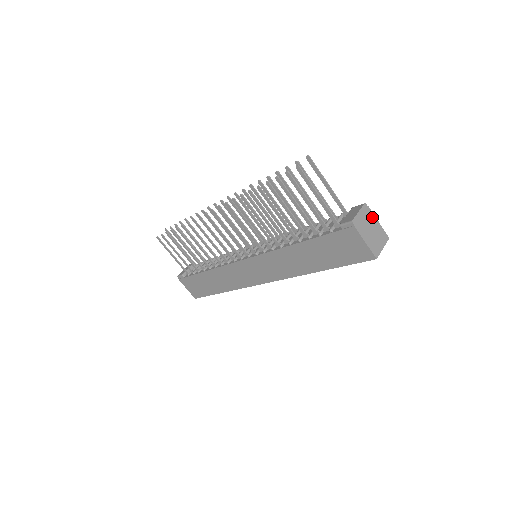
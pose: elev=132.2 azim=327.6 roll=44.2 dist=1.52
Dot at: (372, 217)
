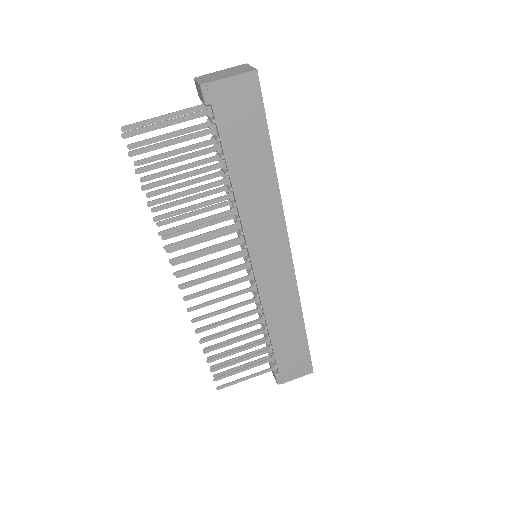
Dot at: (213, 74)
